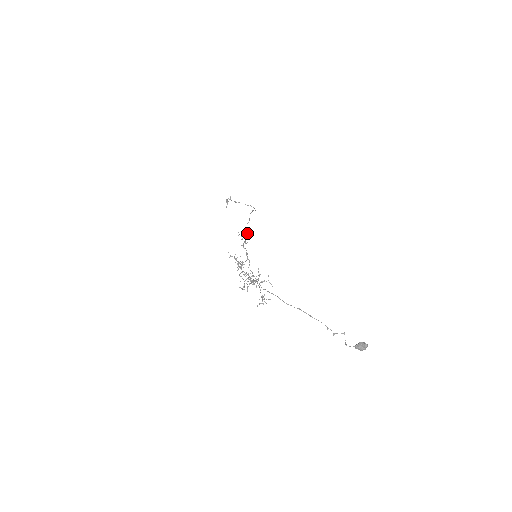
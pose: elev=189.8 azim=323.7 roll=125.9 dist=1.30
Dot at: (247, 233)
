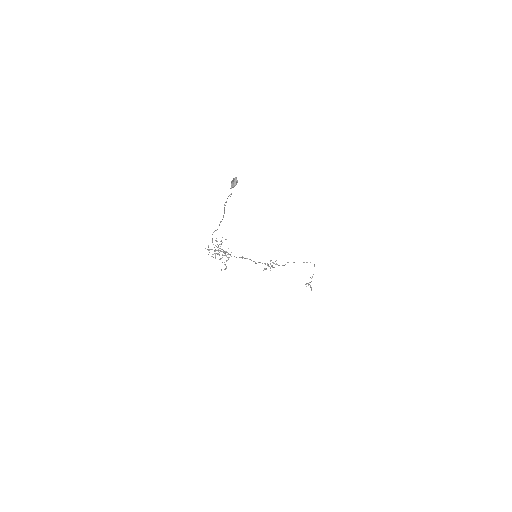
Dot at: (276, 264)
